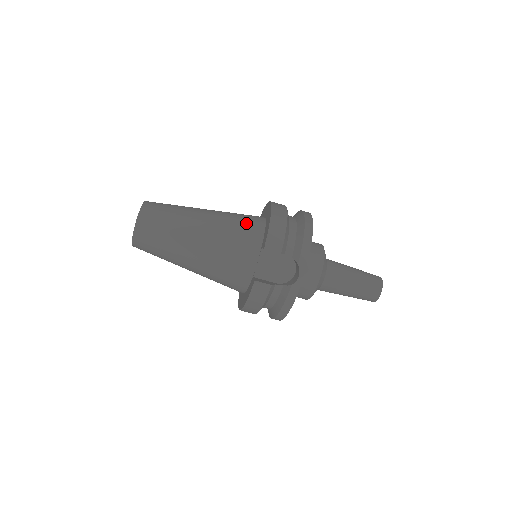
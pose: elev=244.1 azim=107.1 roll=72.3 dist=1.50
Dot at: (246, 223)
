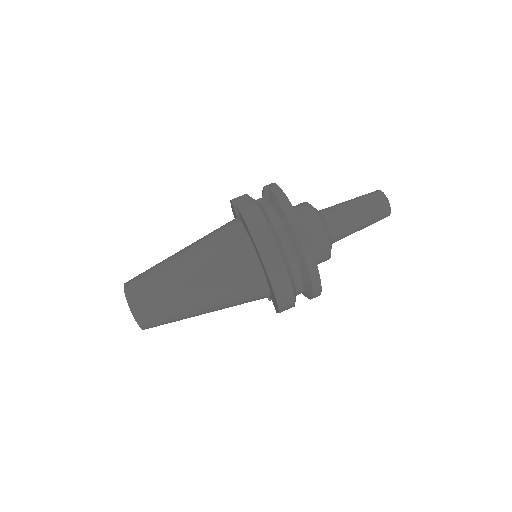
Dot at: occluded
